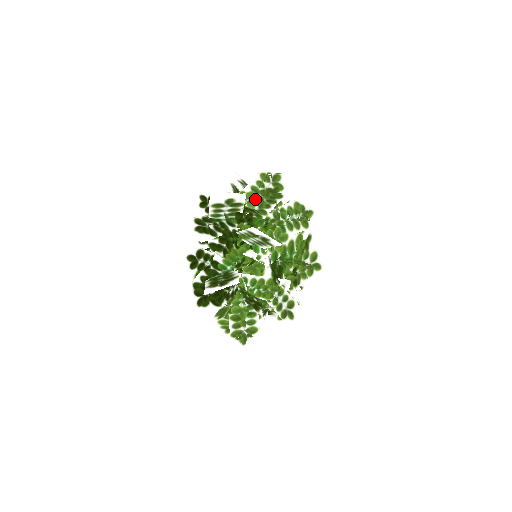
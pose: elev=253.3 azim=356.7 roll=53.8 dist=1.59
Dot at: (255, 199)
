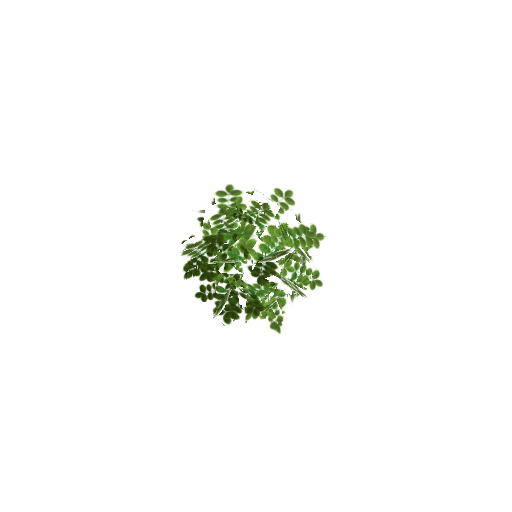
Dot at: (214, 225)
